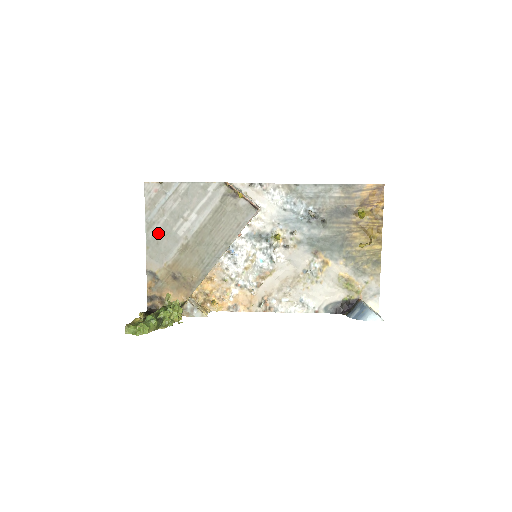
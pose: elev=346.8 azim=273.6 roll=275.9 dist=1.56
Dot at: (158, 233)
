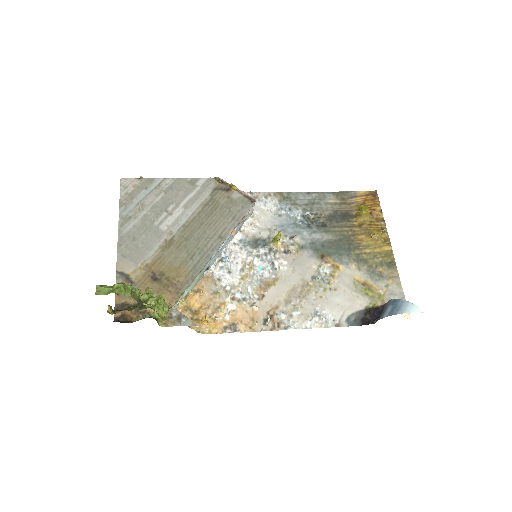
Dot at: (135, 228)
